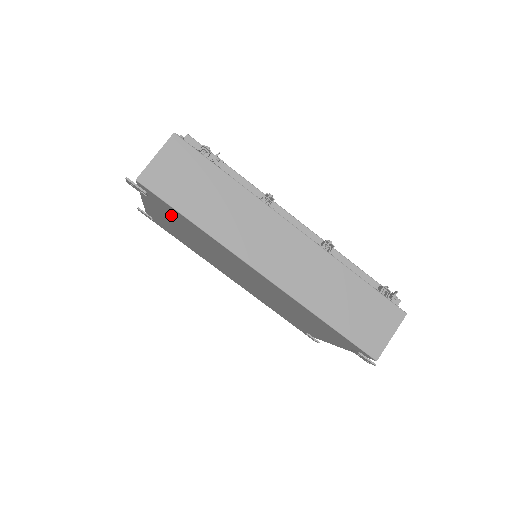
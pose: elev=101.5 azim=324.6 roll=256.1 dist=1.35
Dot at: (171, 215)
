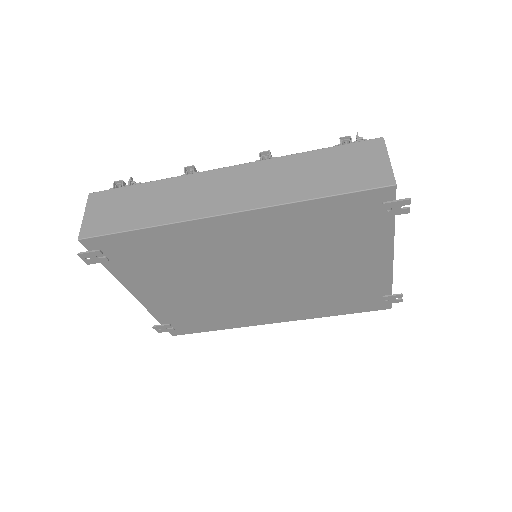
Dot at: (141, 261)
